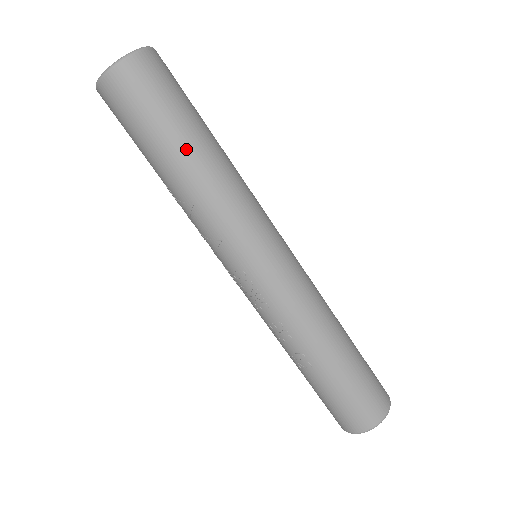
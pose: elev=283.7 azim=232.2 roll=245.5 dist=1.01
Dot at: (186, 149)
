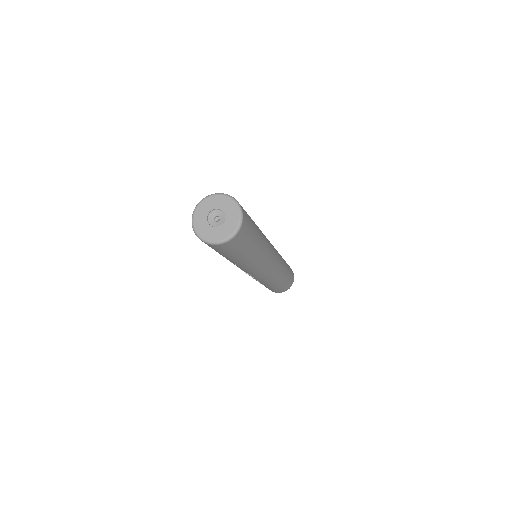
Dot at: (244, 258)
